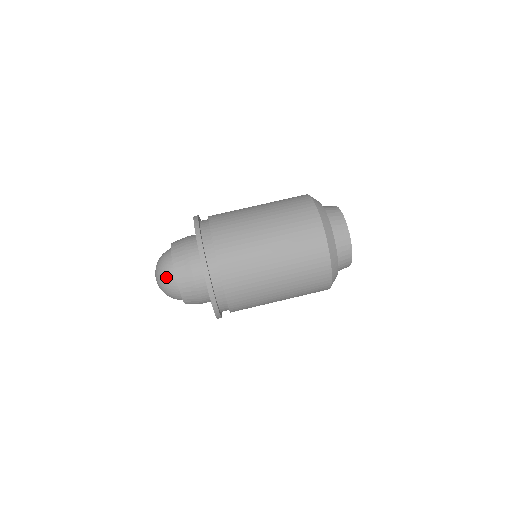
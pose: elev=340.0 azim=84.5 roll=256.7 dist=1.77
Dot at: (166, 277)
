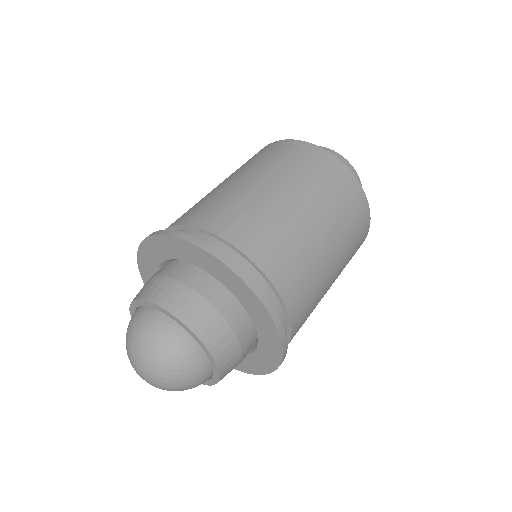
Dot at: (191, 371)
